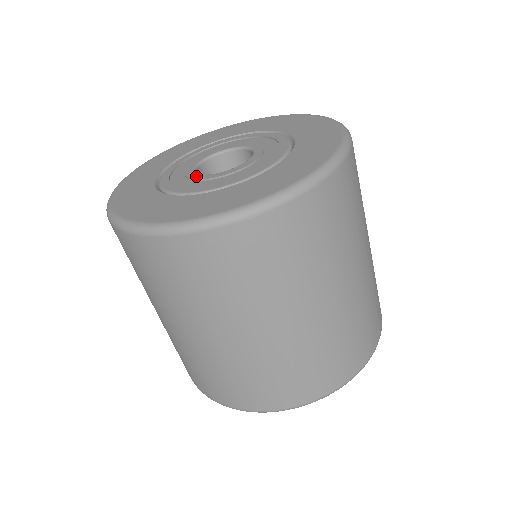
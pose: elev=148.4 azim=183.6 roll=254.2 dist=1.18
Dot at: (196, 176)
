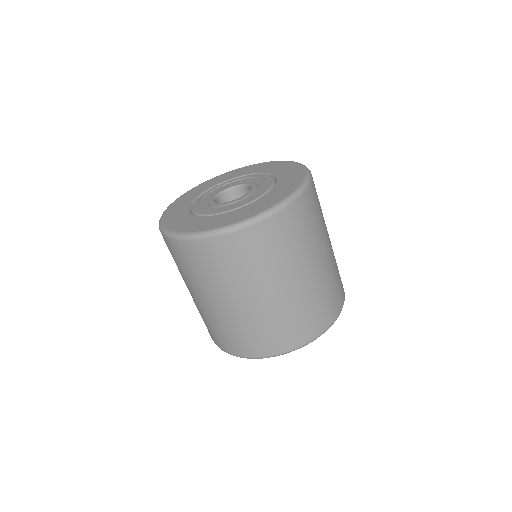
Dot at: (210, 201)
